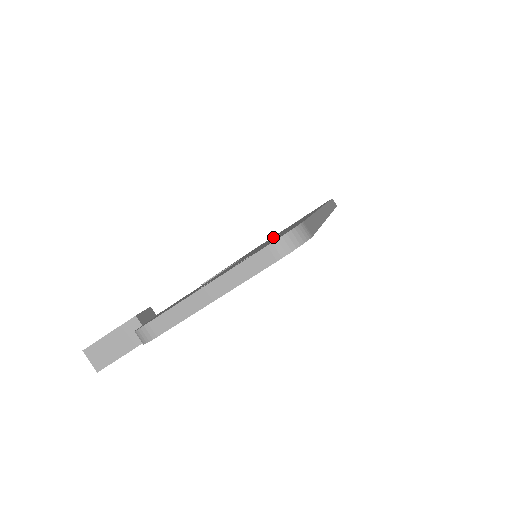
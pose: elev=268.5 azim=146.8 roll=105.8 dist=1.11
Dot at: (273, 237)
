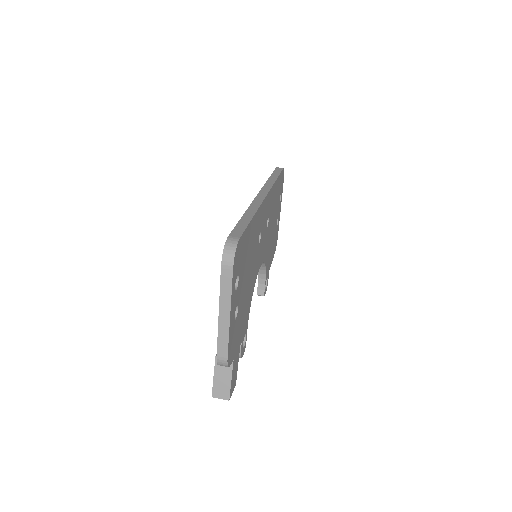
Dot at: occluded
